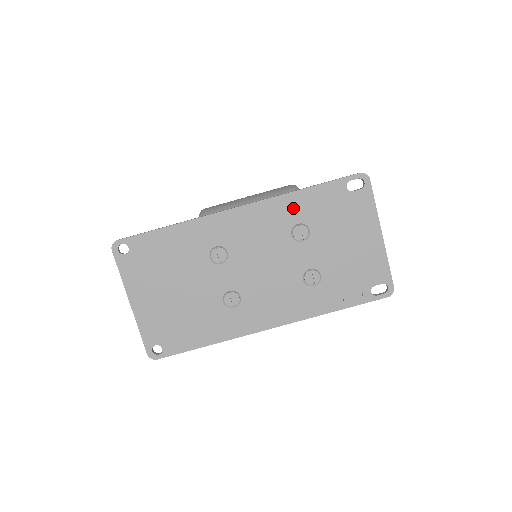
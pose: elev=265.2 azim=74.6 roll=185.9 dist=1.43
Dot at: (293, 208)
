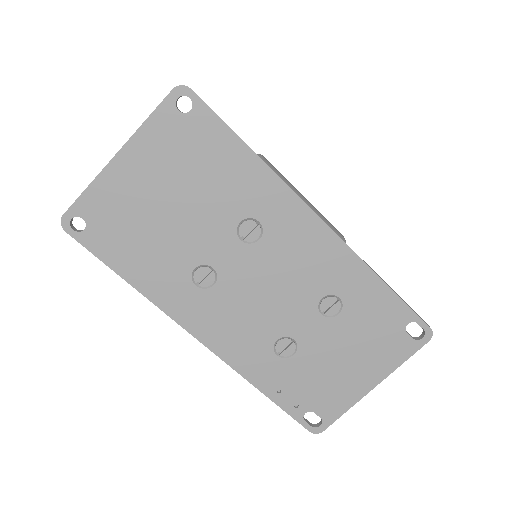
Dot at: (355, 282)
